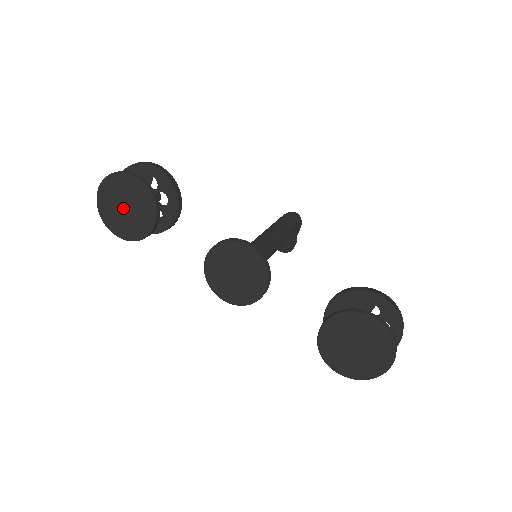
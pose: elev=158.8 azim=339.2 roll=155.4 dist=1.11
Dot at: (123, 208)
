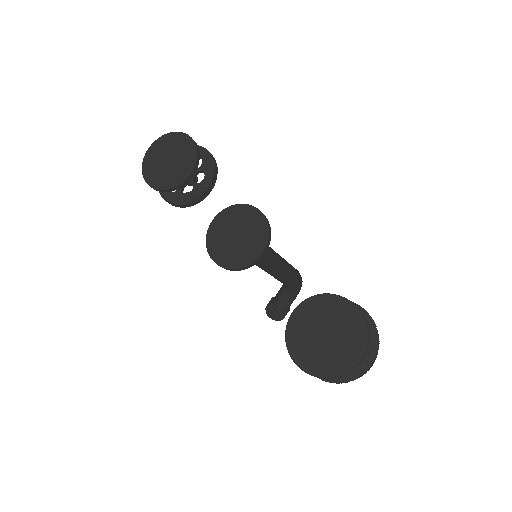
Dot at: (166, 160)
